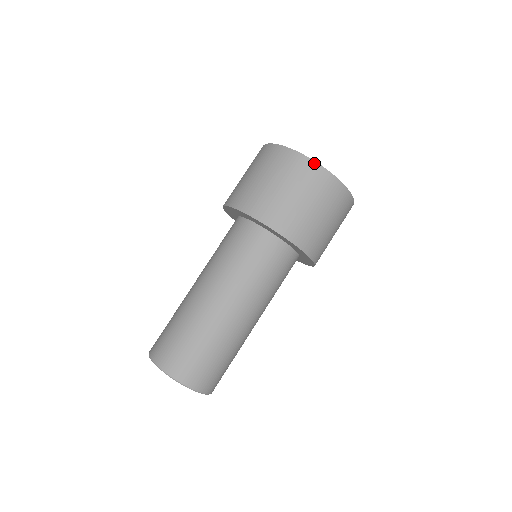
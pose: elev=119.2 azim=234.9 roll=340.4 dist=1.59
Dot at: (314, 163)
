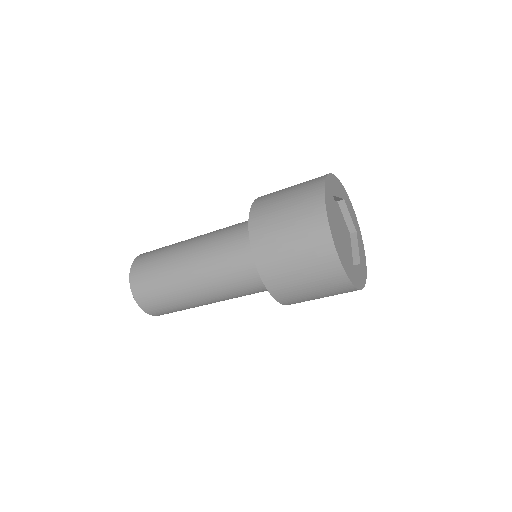
Dot at: (333, 247)
